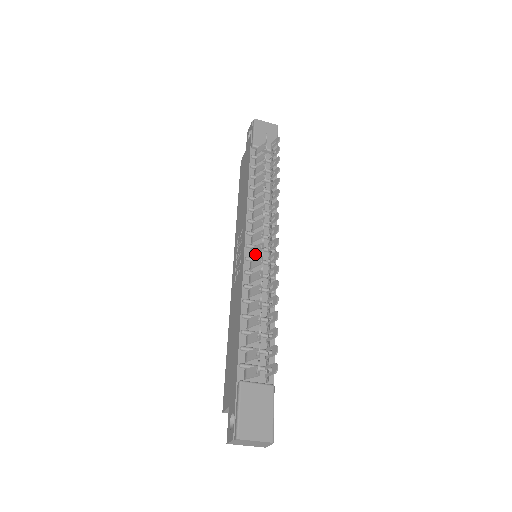
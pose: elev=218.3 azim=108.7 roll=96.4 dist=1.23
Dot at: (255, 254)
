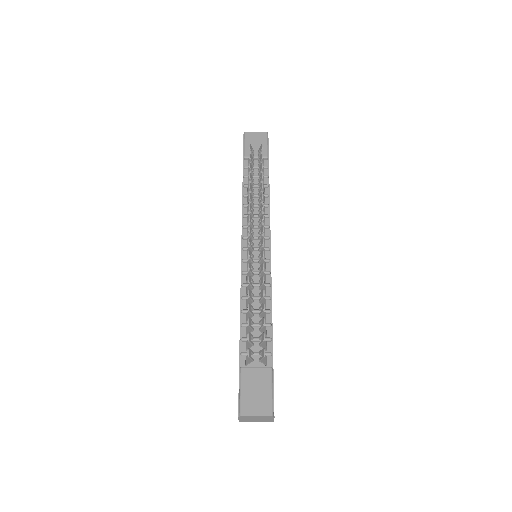
Dot at: occluded
